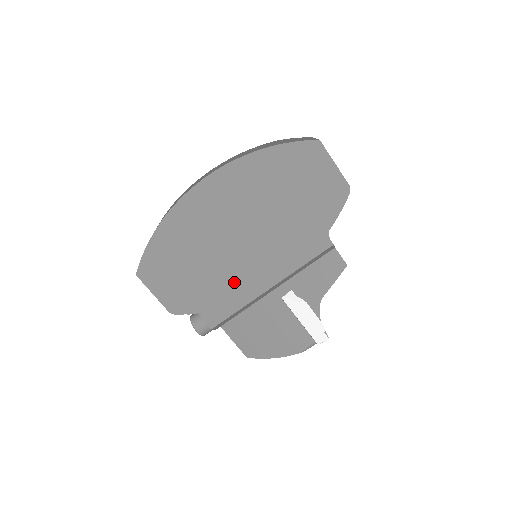
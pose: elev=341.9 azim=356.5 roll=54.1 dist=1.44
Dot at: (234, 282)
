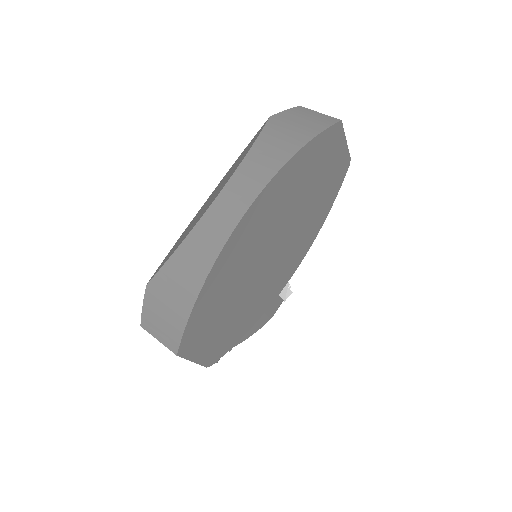
Dot at: (262, 299)
